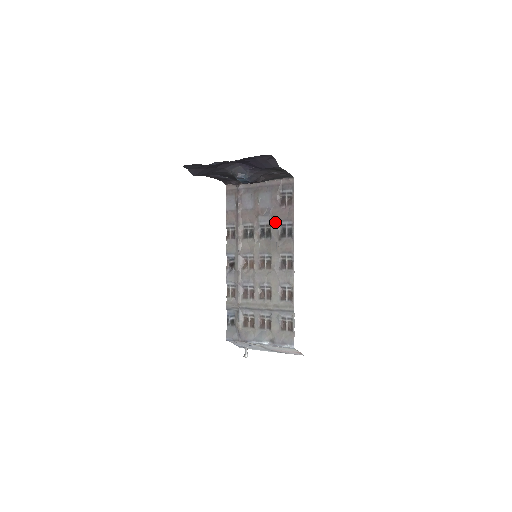
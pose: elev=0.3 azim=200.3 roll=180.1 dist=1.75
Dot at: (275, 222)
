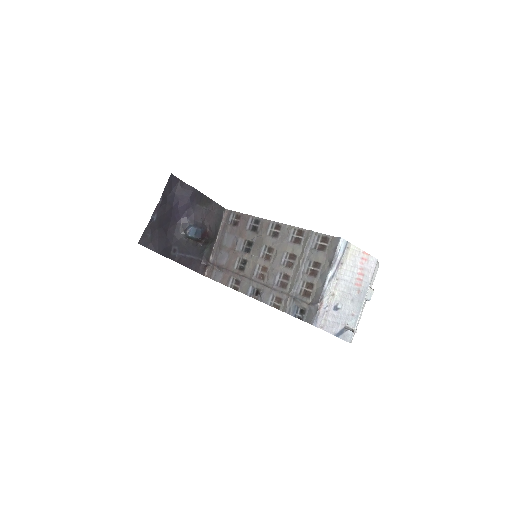
Dot at: (245, 234)
